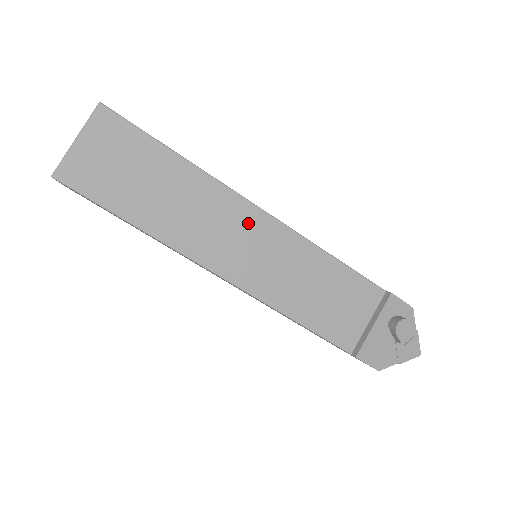
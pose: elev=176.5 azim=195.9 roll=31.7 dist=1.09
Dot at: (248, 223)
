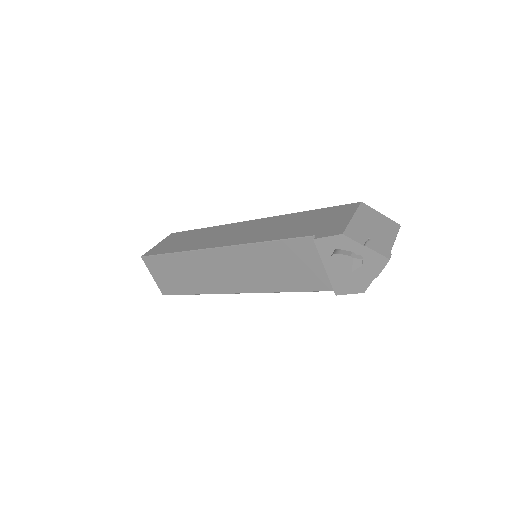
Dot at: (219, 260)
